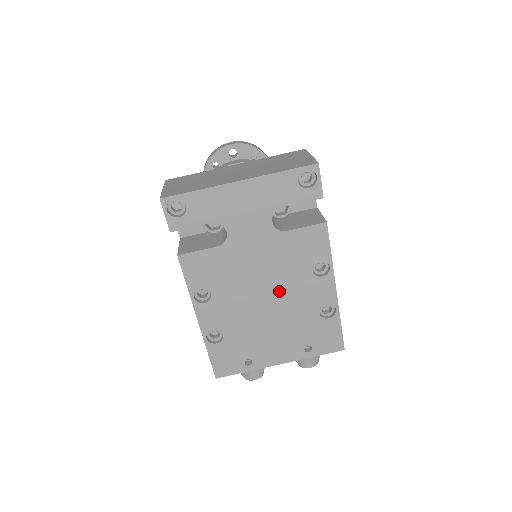
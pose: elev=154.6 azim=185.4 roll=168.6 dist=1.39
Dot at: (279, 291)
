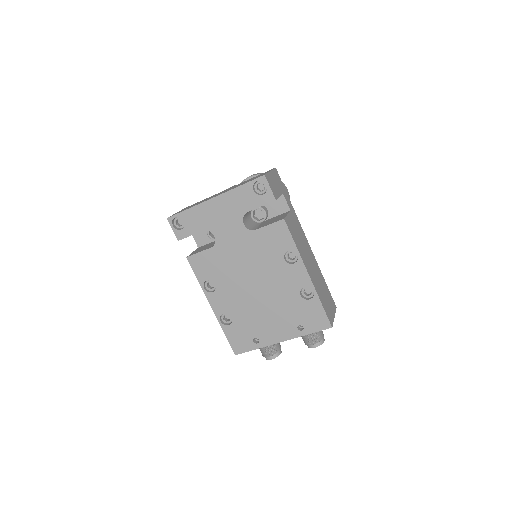
Dot at: (263, 279)
